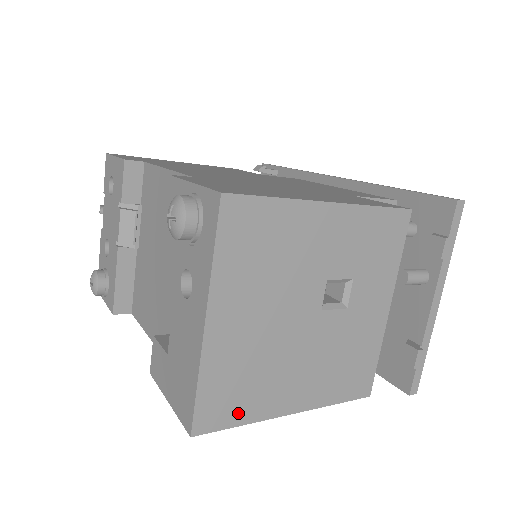
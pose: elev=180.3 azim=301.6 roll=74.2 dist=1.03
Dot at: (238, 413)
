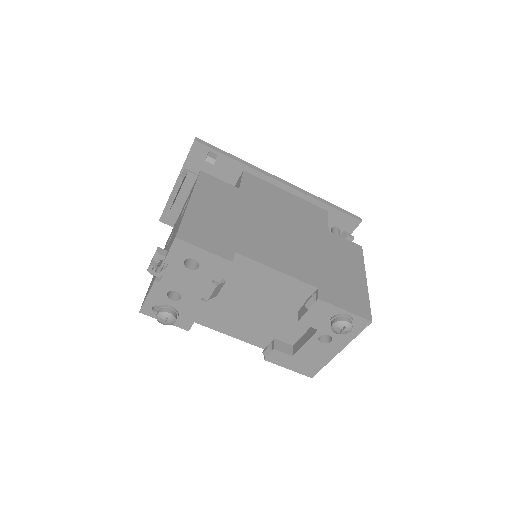
Dot at: occluded
